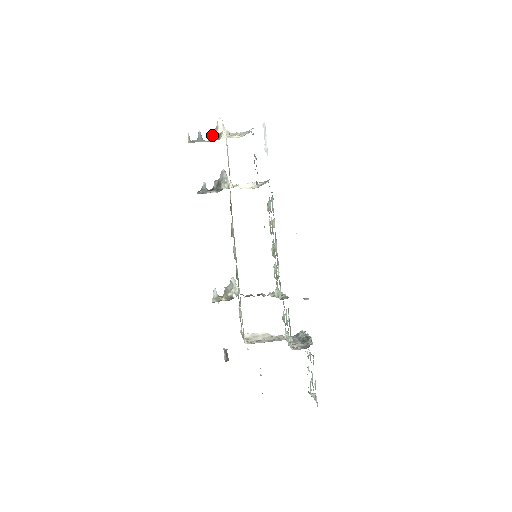
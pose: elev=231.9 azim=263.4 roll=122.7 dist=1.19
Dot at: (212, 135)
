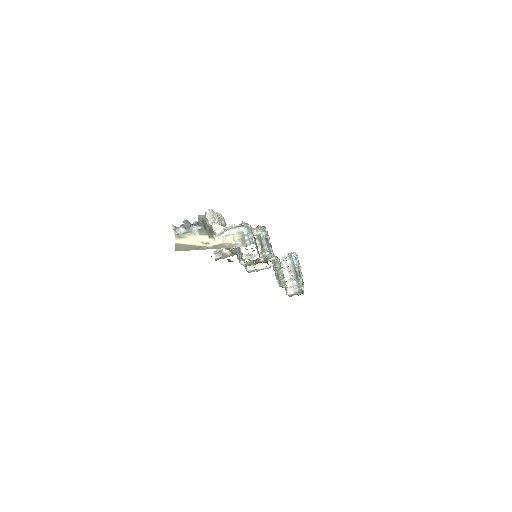
Dot at: (201, 223)
